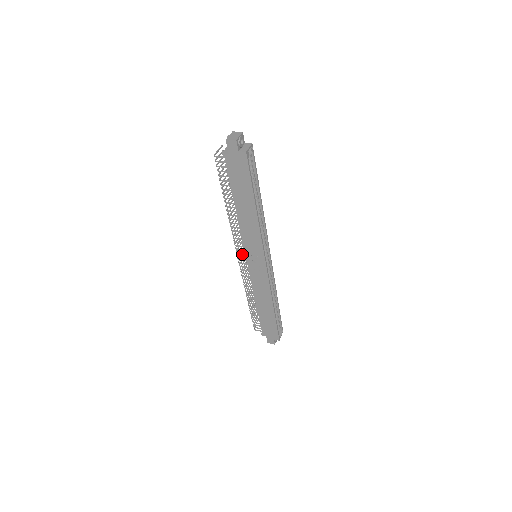
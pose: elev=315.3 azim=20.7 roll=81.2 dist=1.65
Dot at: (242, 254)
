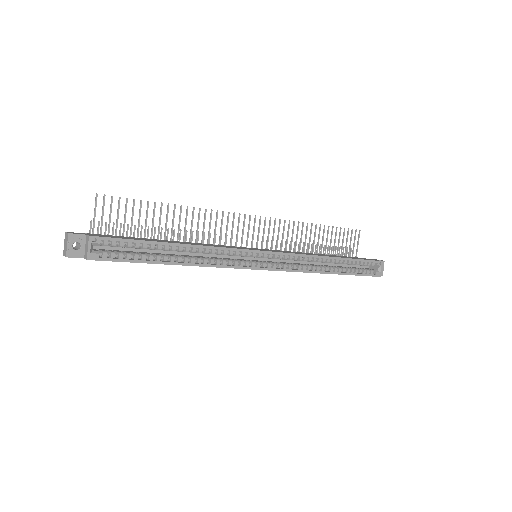
Dot at: occluded
